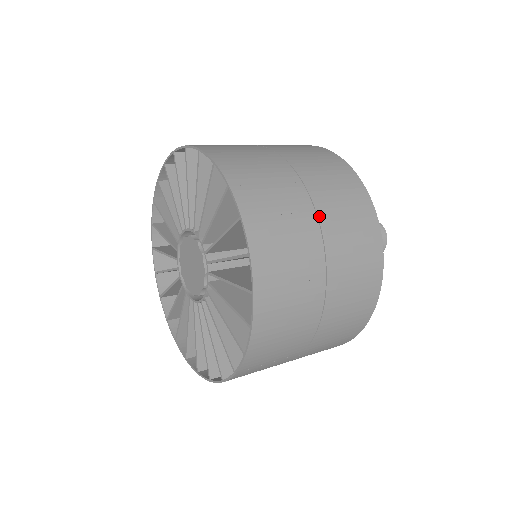
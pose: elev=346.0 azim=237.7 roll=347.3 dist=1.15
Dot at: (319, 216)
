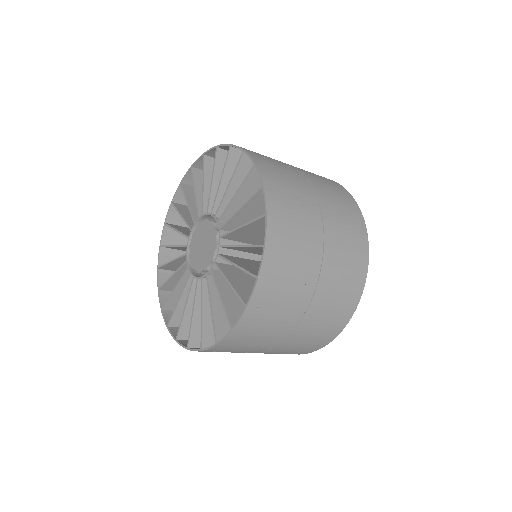
Dot at: (323, 264)
